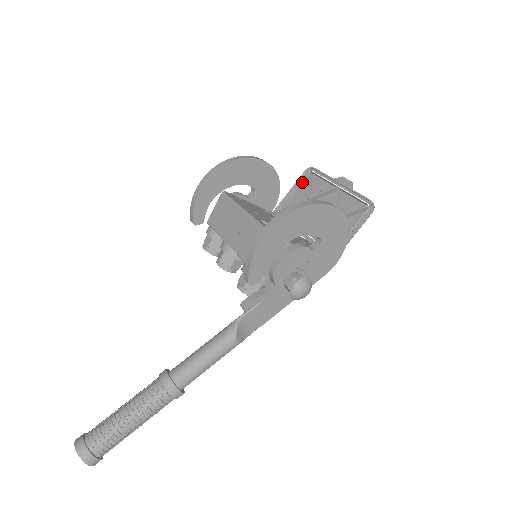
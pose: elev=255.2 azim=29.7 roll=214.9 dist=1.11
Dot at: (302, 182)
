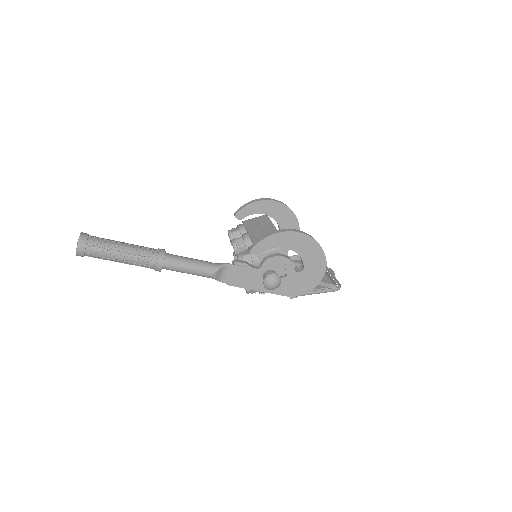
Dot at: occluded
